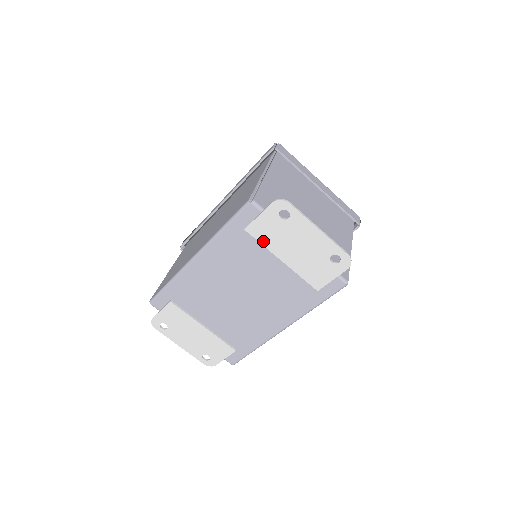
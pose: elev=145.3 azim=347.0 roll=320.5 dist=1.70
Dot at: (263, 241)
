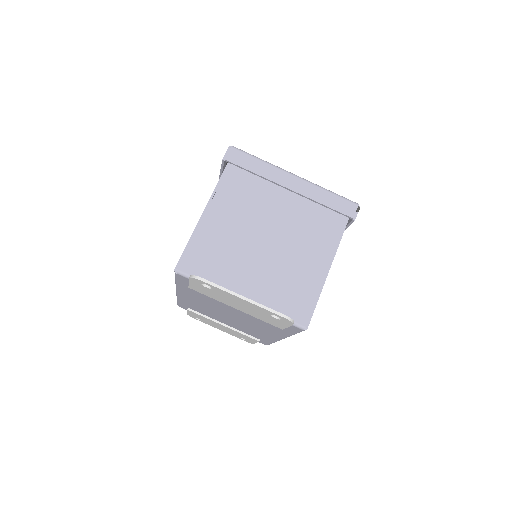
Dot at: (209, 296)
